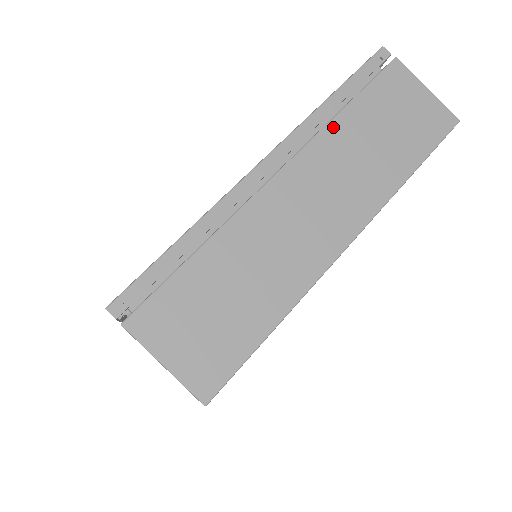
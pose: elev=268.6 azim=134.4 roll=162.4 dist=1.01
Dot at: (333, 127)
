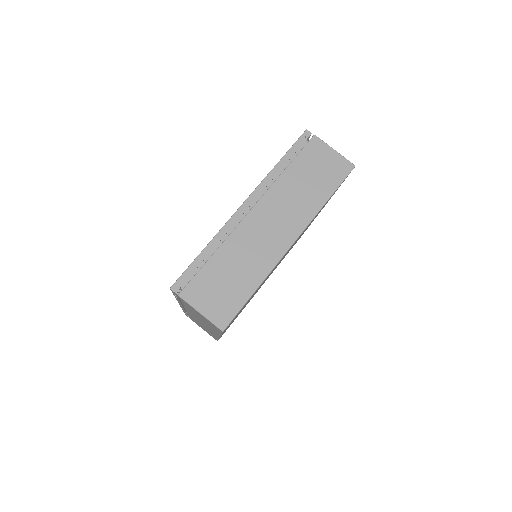
Dot at: (280, 181)
